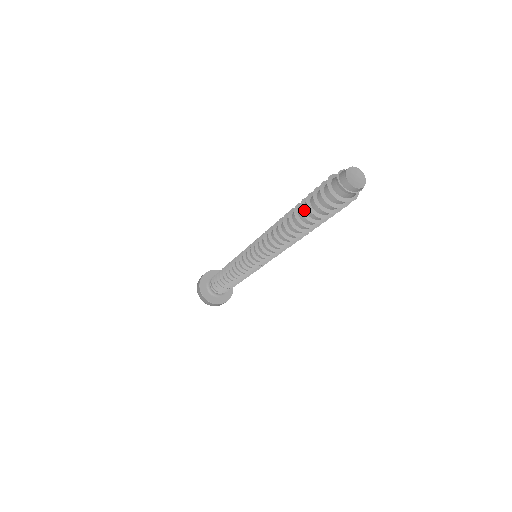
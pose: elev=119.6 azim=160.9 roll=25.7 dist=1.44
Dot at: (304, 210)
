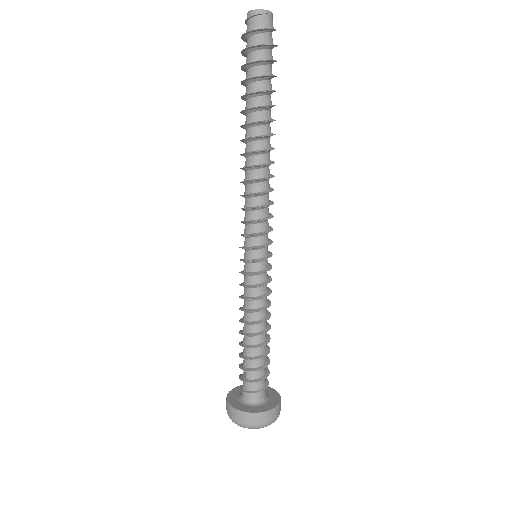
Dot at: occluded
